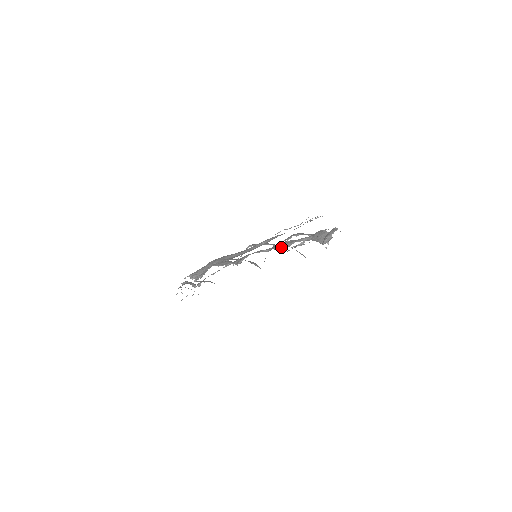
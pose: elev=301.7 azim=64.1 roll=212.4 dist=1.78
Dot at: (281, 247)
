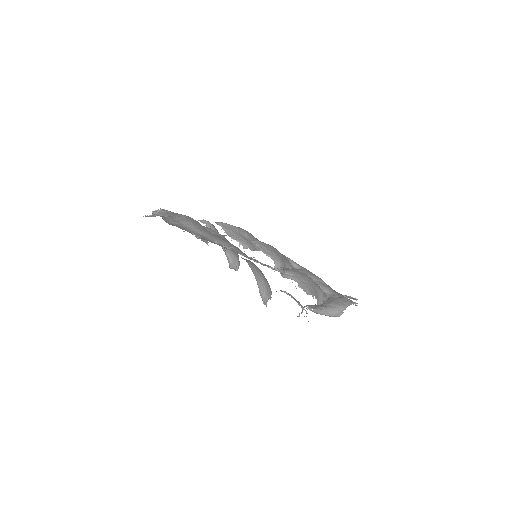
Dot at: occluded
